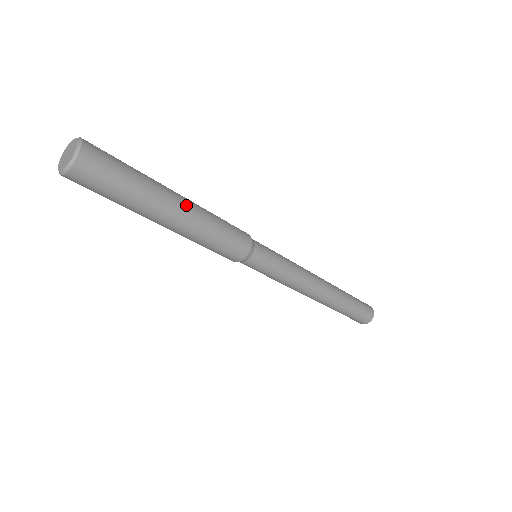
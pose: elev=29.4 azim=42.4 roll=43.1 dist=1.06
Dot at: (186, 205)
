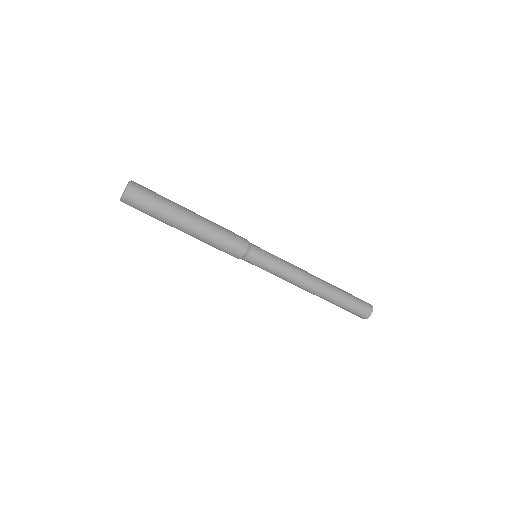
Dot at: (196, 221)
